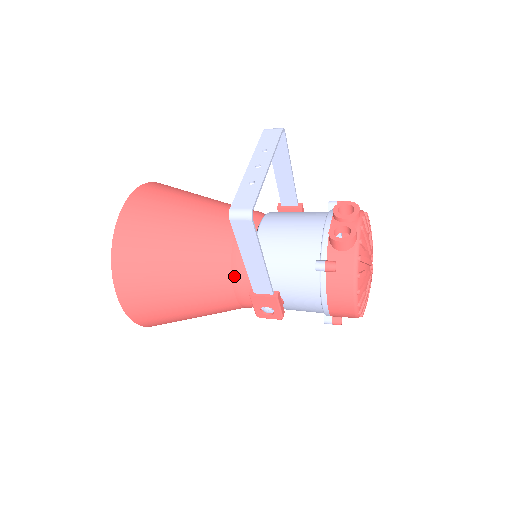
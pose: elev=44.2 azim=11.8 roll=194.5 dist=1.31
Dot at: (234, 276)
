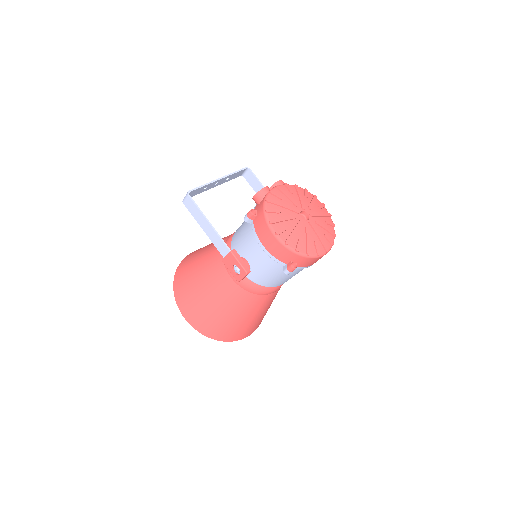
Dot at: occluded
